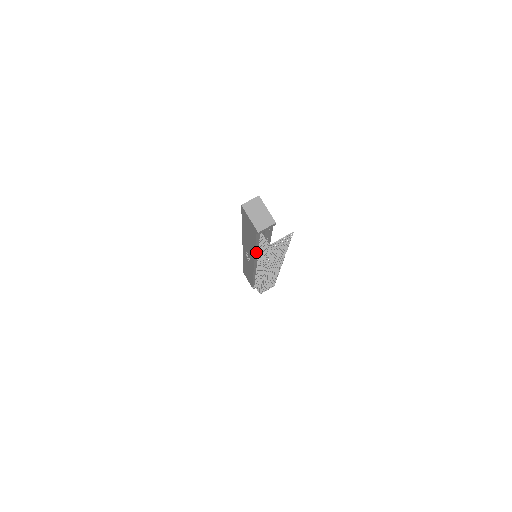
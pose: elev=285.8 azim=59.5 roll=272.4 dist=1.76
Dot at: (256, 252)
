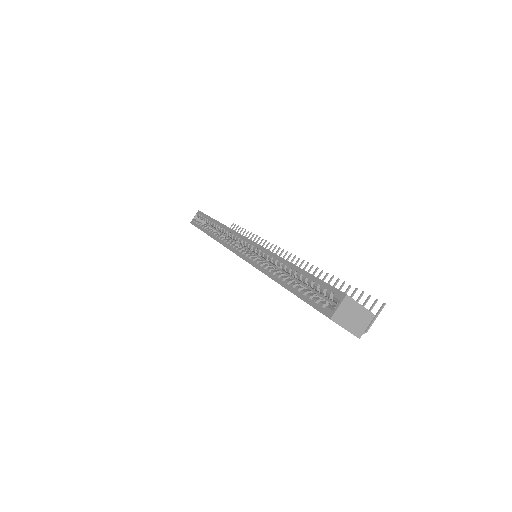
Dot at: occluded
